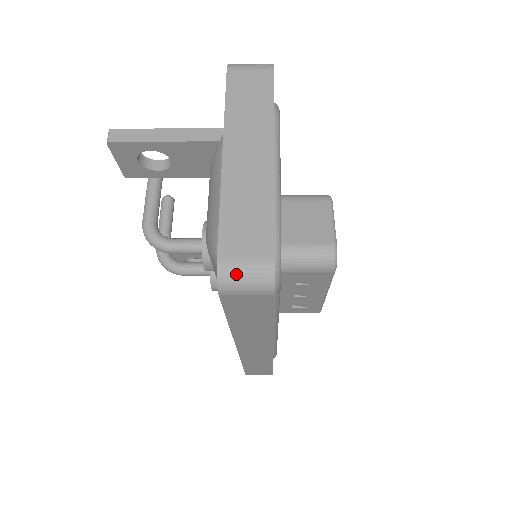
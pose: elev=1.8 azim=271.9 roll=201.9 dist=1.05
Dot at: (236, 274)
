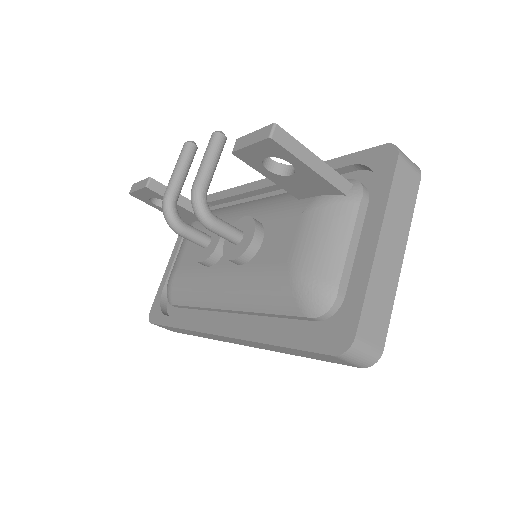
Dot at: (360, 352)
